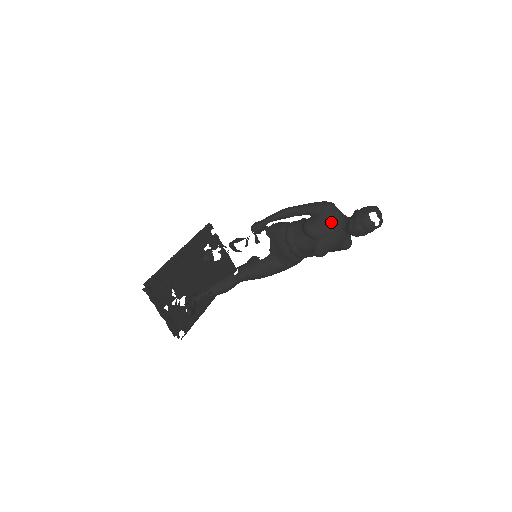
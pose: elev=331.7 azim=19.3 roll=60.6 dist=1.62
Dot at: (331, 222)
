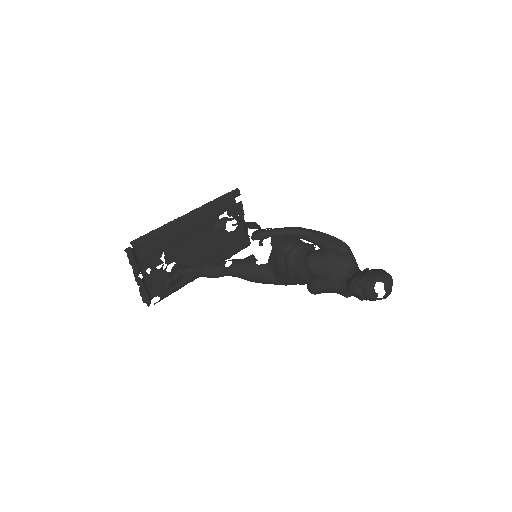
Dot at: (336, 267)
